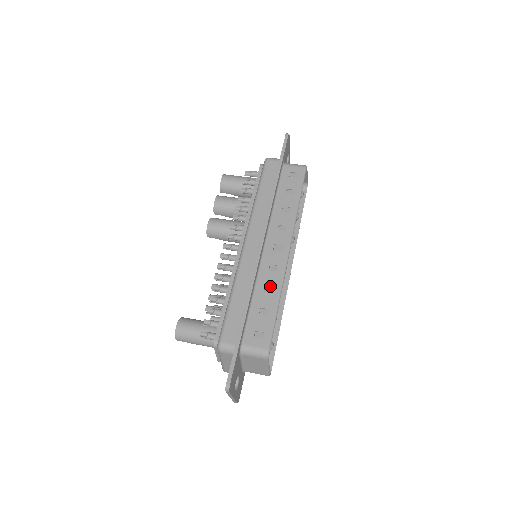
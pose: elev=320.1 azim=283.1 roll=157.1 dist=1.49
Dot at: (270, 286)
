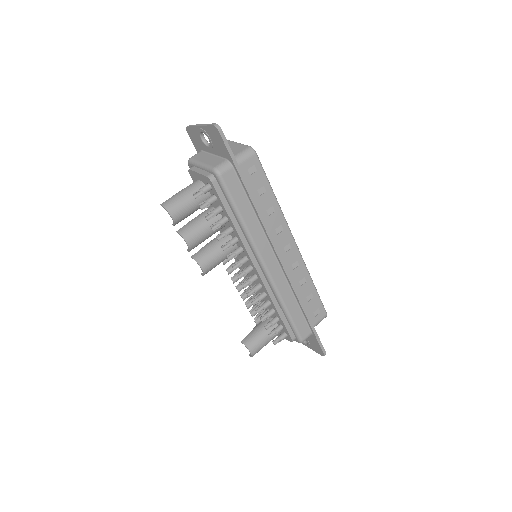
Dot at: (302, 279)
